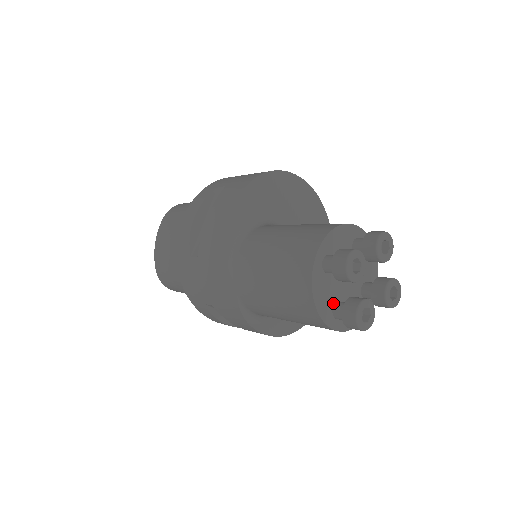
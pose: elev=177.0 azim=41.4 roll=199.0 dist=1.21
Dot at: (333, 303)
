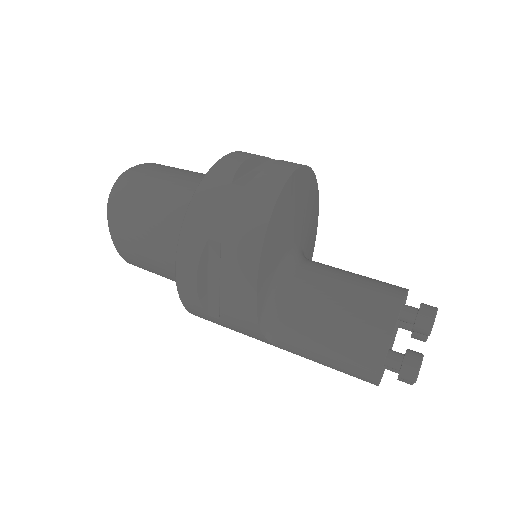
Dot at: occluded
